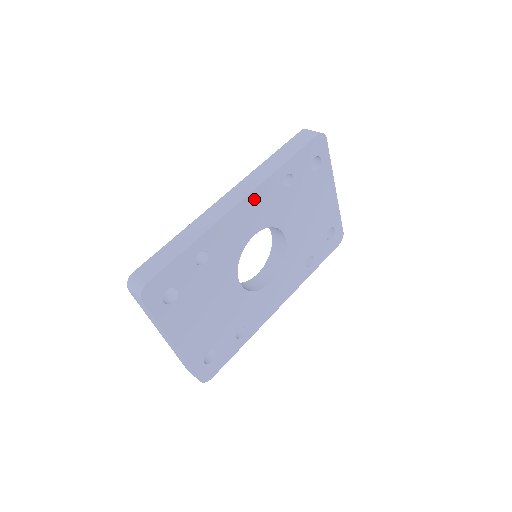
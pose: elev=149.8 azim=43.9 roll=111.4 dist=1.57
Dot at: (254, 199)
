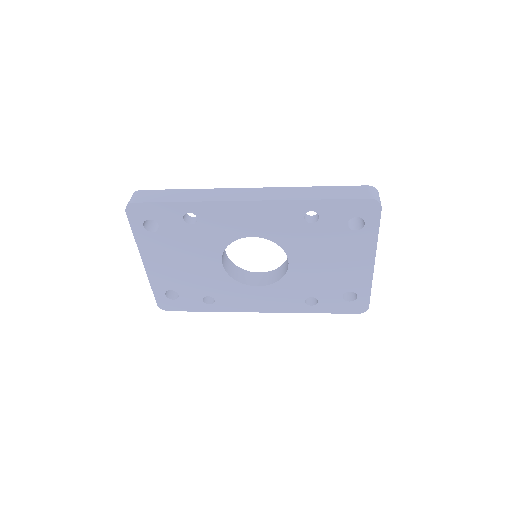
Dot at: (264, 208)
